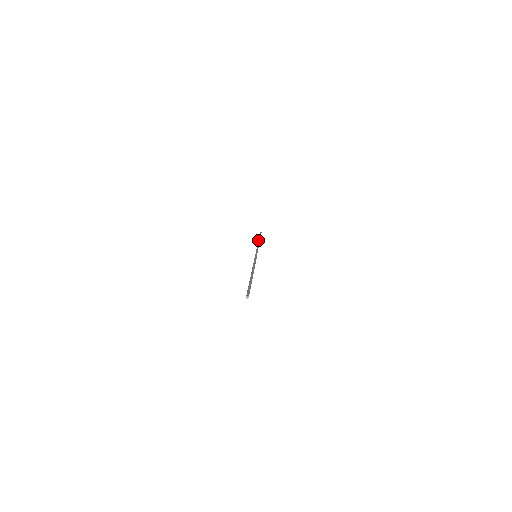
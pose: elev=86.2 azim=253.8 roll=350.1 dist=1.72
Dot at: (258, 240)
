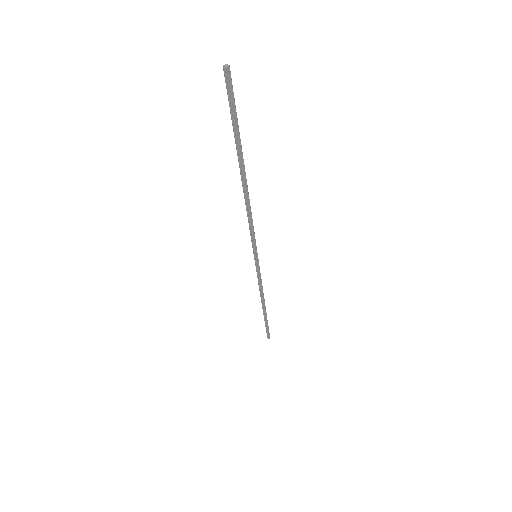
Dot at: occluded
